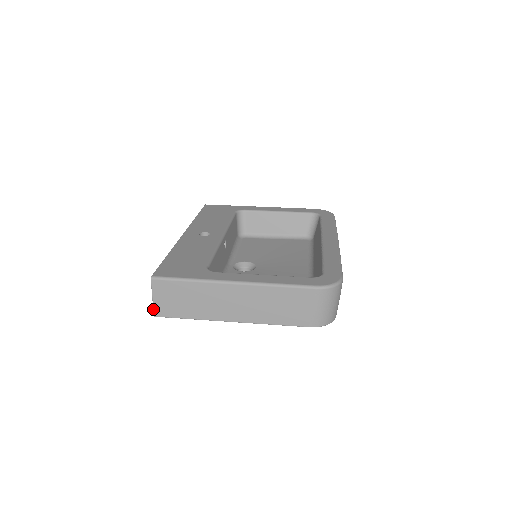
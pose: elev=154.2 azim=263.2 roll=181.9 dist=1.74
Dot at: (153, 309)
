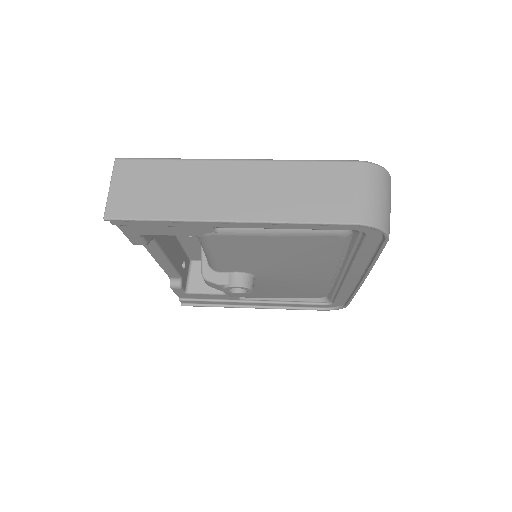
Dot at: occluded
